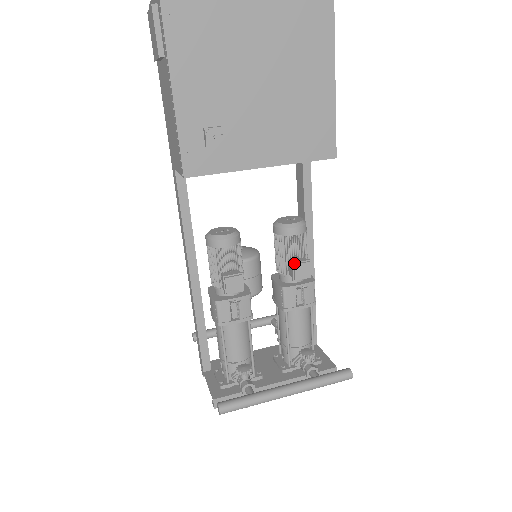
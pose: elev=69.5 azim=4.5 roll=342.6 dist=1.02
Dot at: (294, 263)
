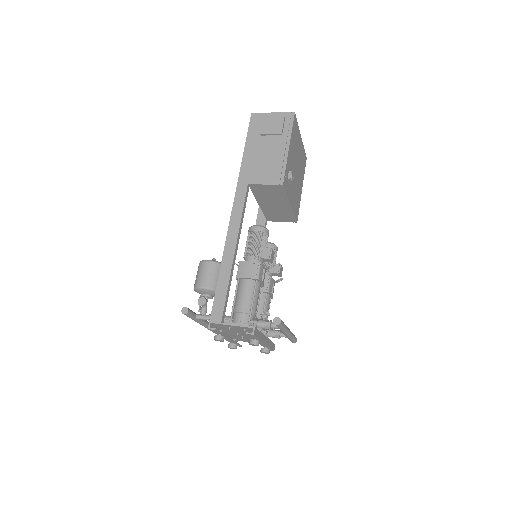
Dot at: (280, 264)
